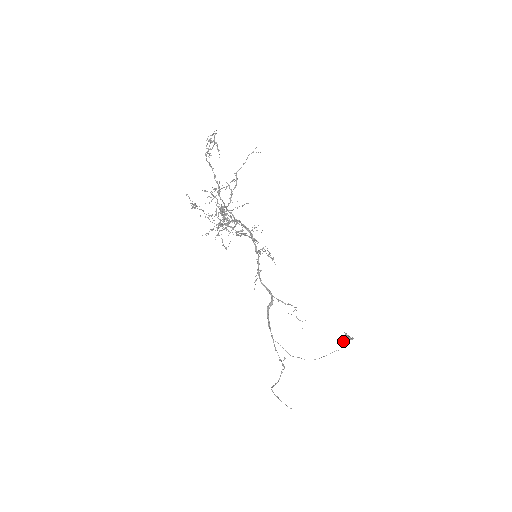
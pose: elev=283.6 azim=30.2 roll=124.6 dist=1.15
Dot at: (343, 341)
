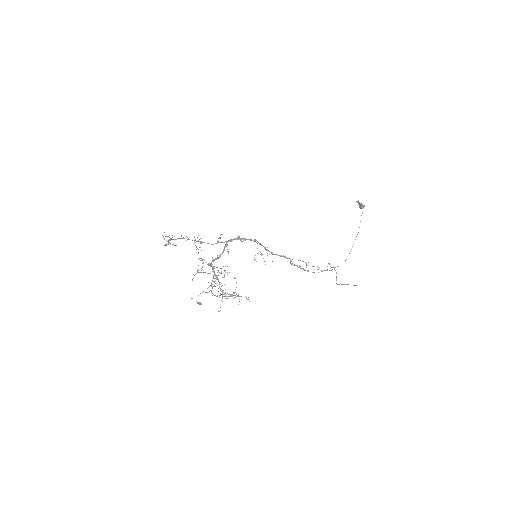
Dot at: (360, 208)
